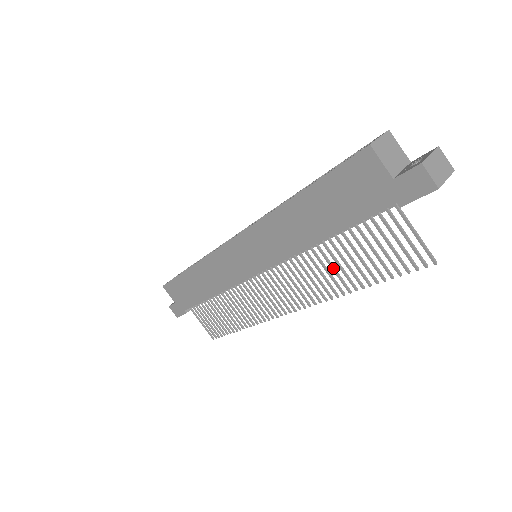
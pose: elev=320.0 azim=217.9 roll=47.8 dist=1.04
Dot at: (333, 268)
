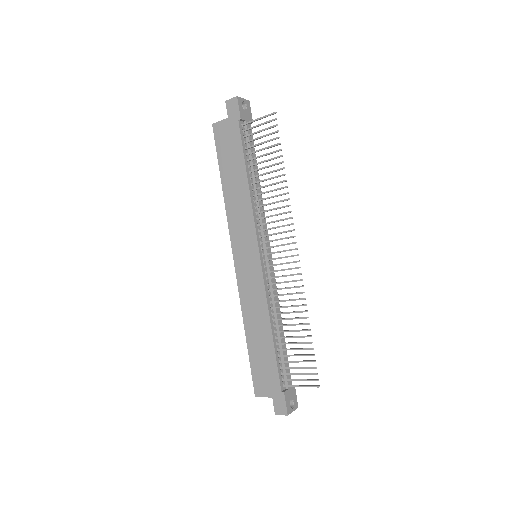
Dot at: (268, 185)
